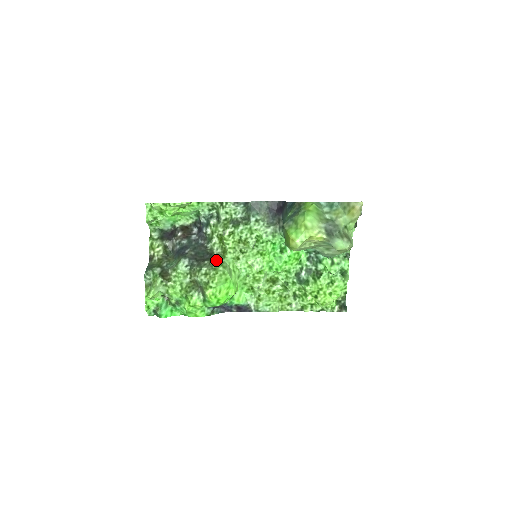
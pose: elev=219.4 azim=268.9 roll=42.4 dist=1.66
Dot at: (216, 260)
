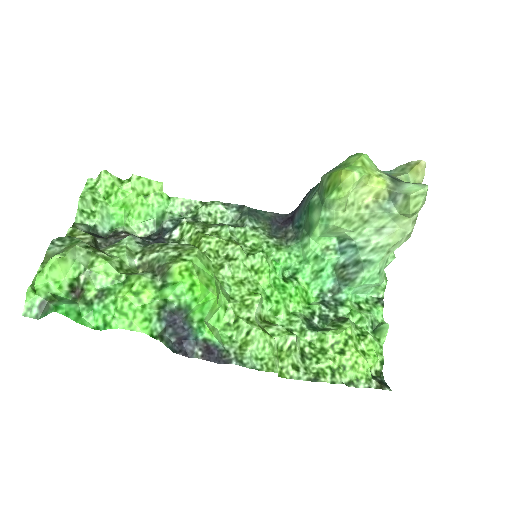
Dot at: occluded
